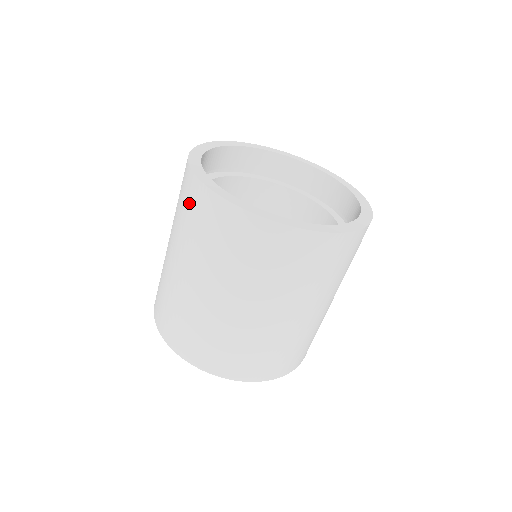
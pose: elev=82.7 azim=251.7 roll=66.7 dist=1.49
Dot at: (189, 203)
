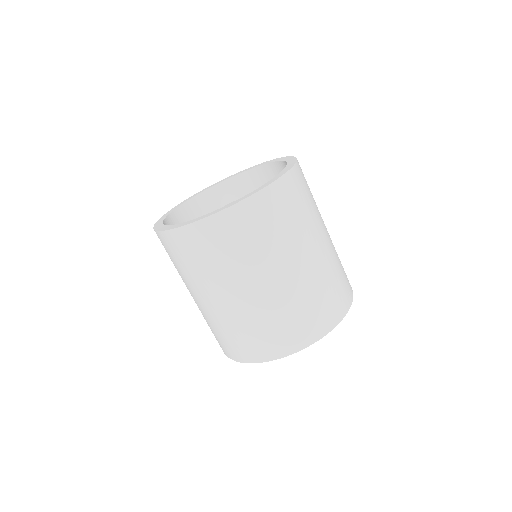
Dot at: (185, 251)
